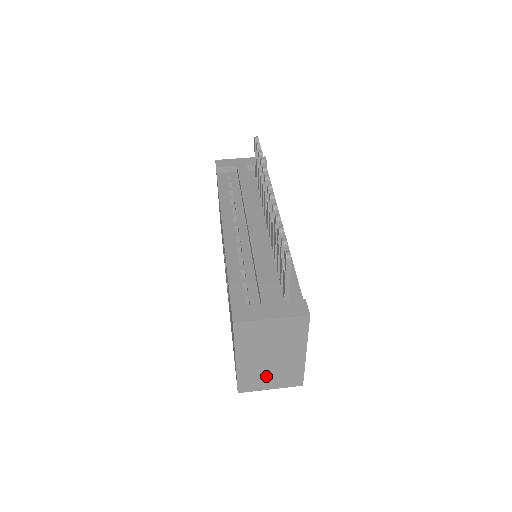
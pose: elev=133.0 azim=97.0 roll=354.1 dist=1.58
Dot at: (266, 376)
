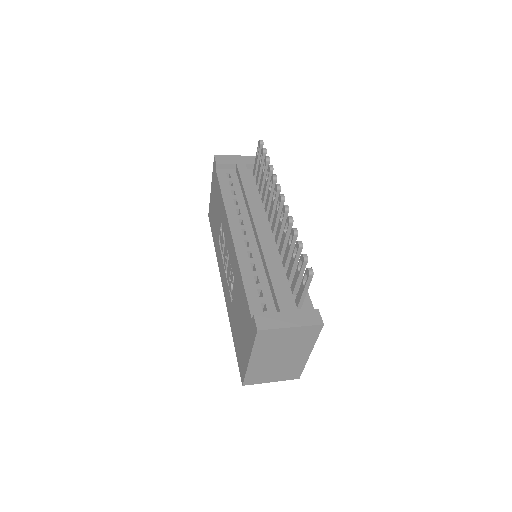
Dot at: (271, 372)
